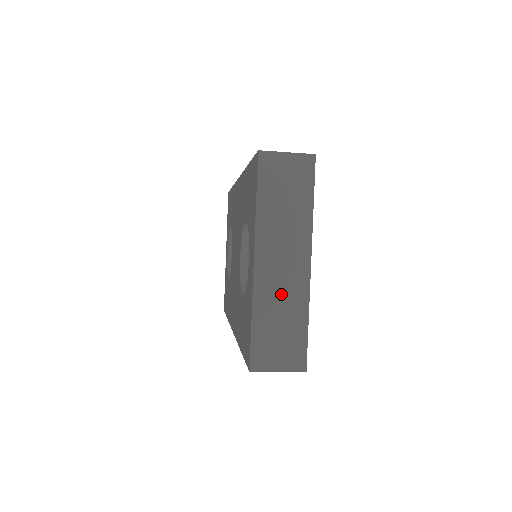
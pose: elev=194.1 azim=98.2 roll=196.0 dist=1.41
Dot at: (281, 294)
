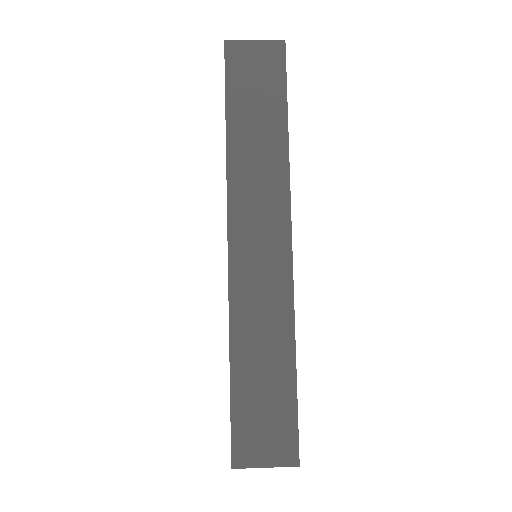
Dot at: occluded
